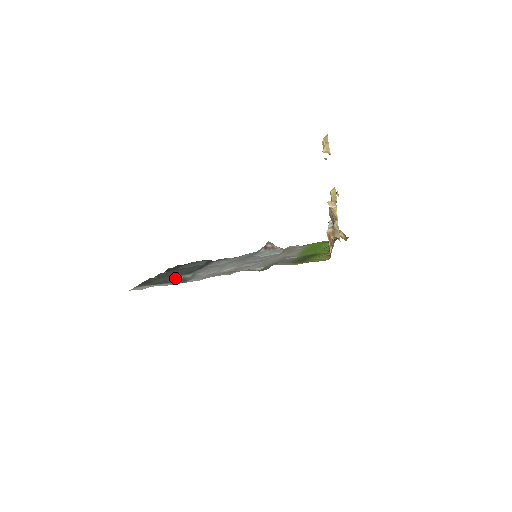
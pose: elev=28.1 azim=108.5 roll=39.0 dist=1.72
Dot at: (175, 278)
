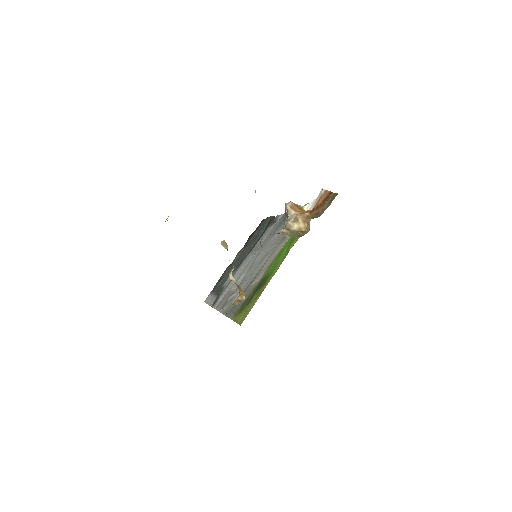
Dot at: (228, 278)
